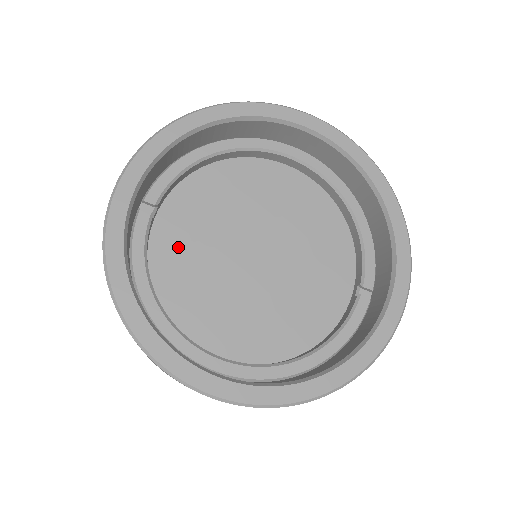
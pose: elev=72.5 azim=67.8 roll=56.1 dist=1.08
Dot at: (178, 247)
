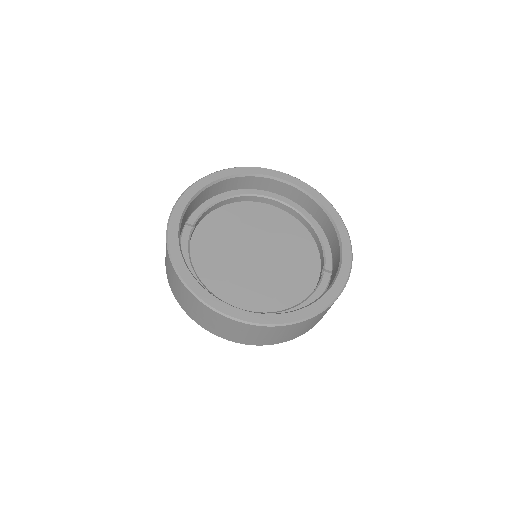
Dot at: (207, 251)
